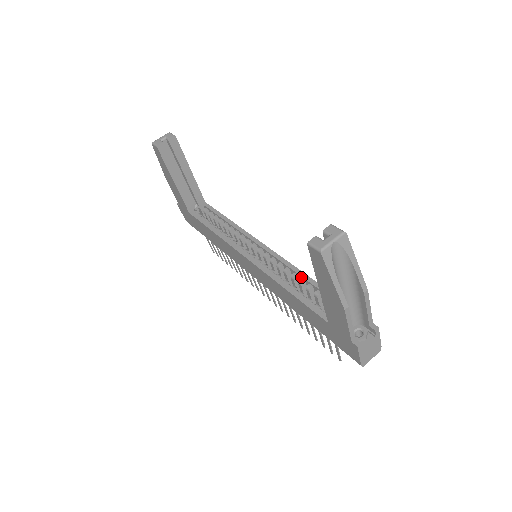
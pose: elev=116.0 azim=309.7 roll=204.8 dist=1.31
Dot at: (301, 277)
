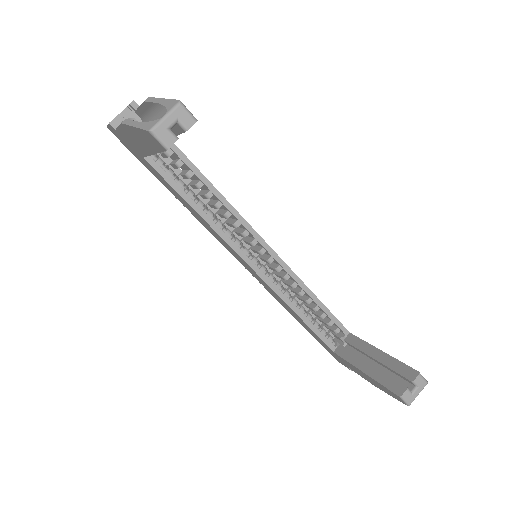
Dot at: (310, 297)
